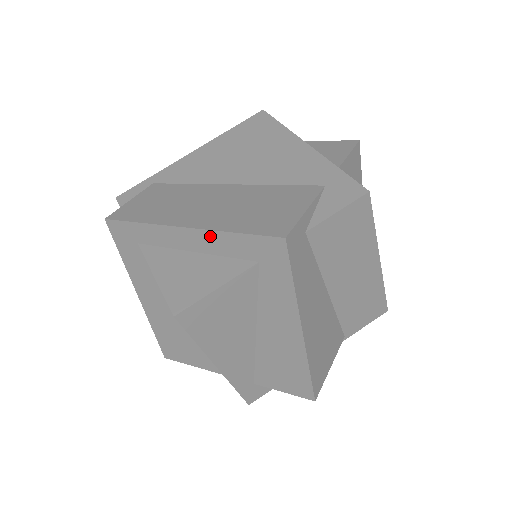
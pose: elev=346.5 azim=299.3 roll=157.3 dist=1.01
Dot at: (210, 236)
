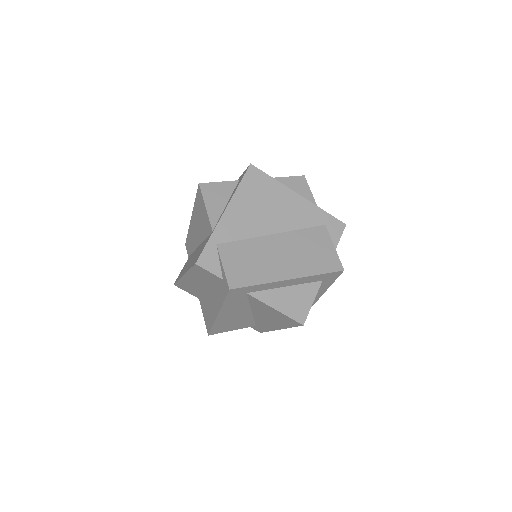
Dot at: (303, 279)
